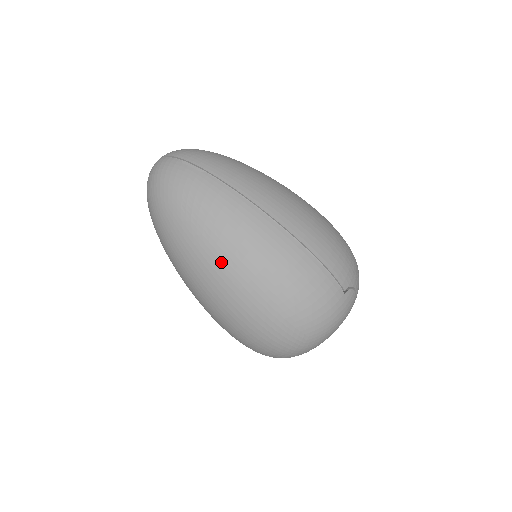
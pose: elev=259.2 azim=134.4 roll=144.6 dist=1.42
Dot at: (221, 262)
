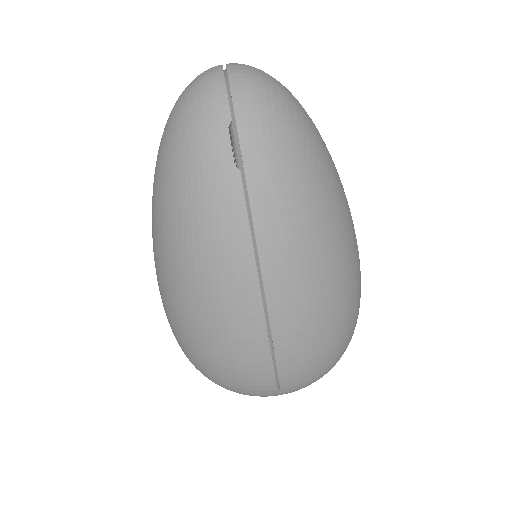
Dot at: (175, 277)
